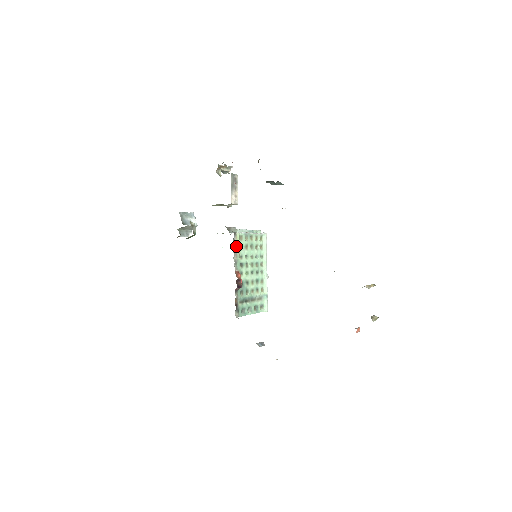
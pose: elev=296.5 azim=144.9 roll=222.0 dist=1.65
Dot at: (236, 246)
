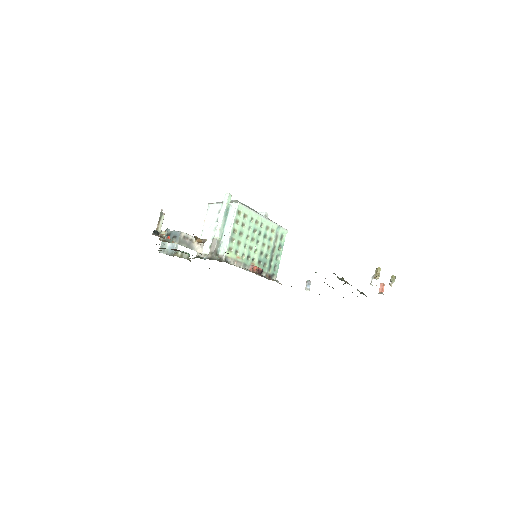
Dot at: (234, 260)
